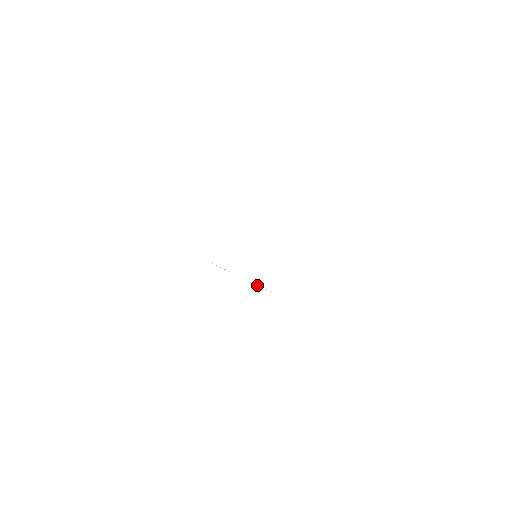
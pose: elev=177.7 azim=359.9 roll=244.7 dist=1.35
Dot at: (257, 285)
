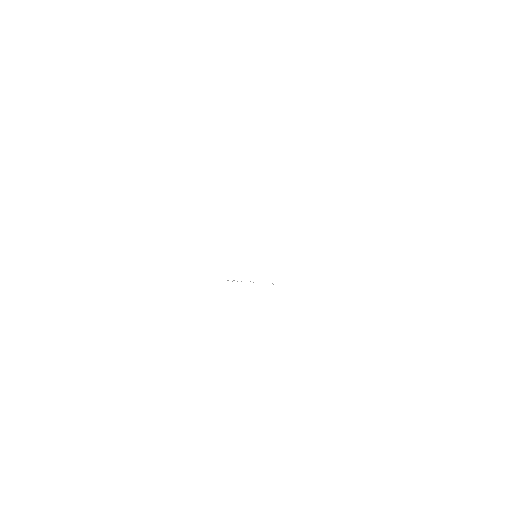
Dot at: occluded
